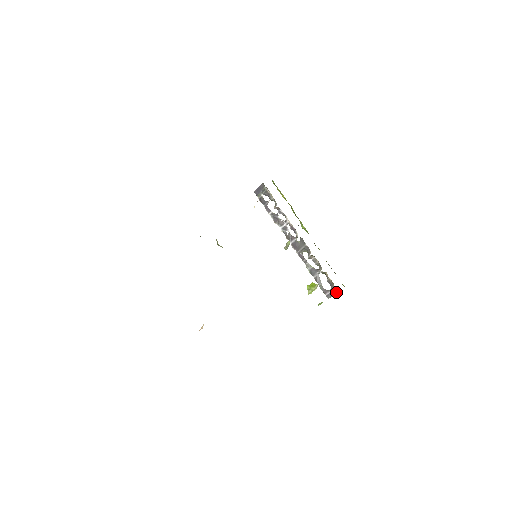
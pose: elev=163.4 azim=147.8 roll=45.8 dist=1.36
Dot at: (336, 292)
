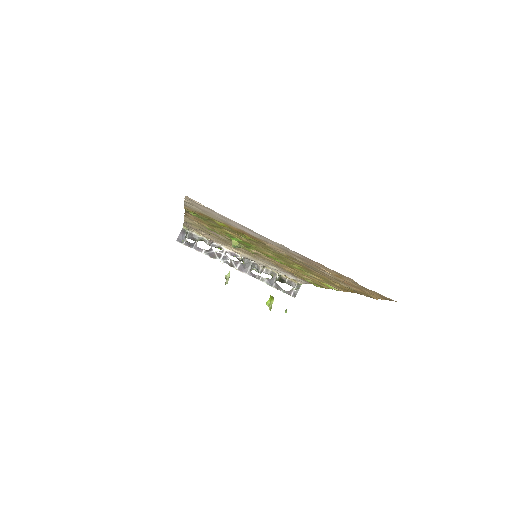
Dot at: (299, 287)
